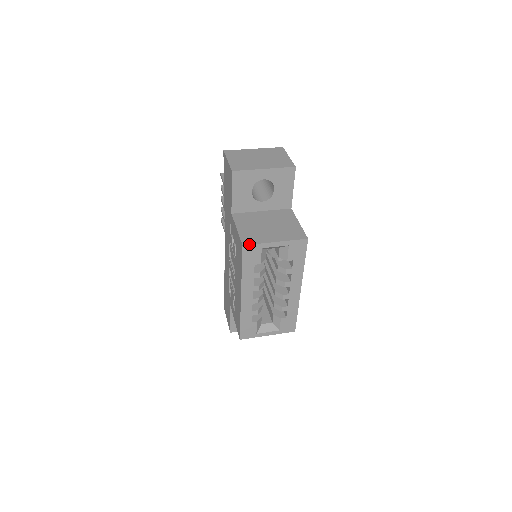
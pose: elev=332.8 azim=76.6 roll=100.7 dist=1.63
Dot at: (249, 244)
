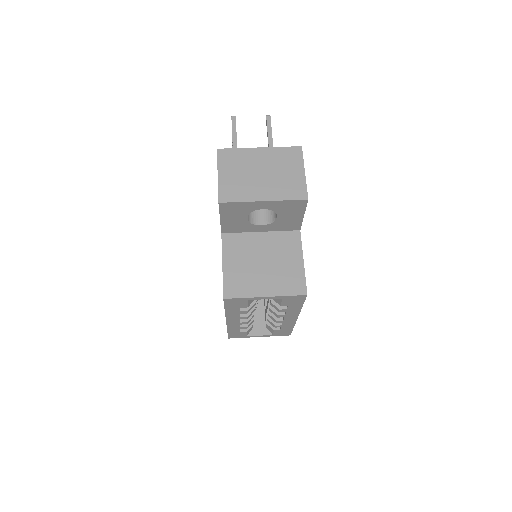
Dot at: (232, 298)
